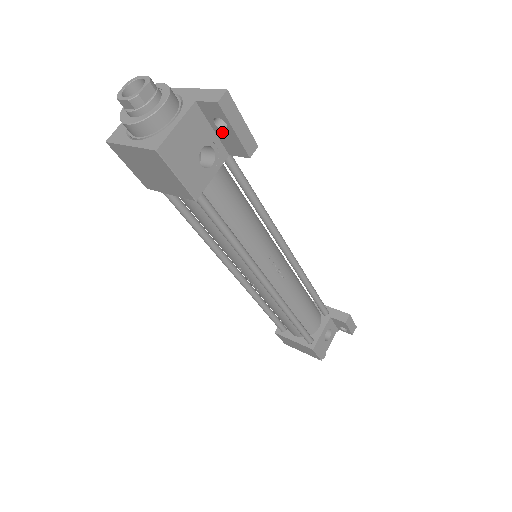
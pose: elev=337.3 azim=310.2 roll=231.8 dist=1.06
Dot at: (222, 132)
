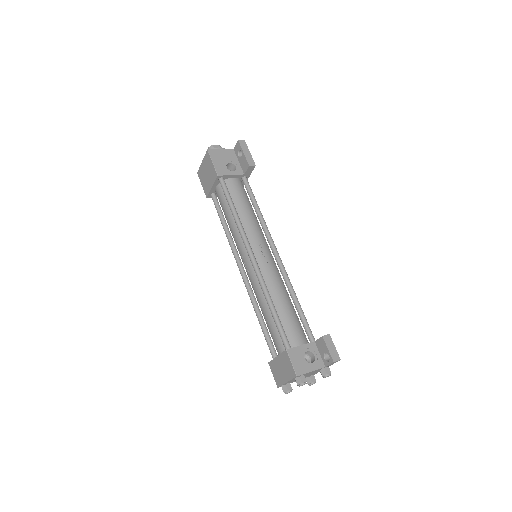
Dot at: (241, 159)
